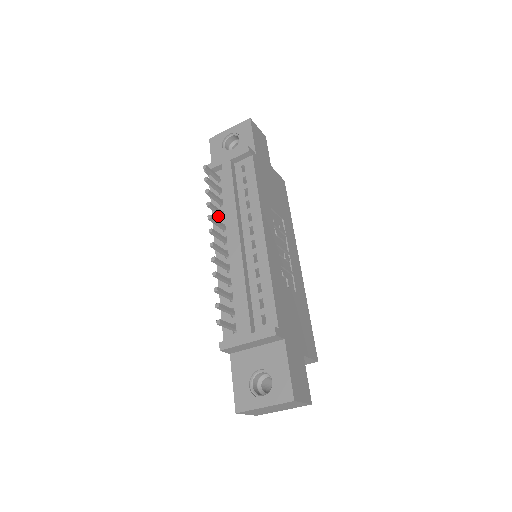
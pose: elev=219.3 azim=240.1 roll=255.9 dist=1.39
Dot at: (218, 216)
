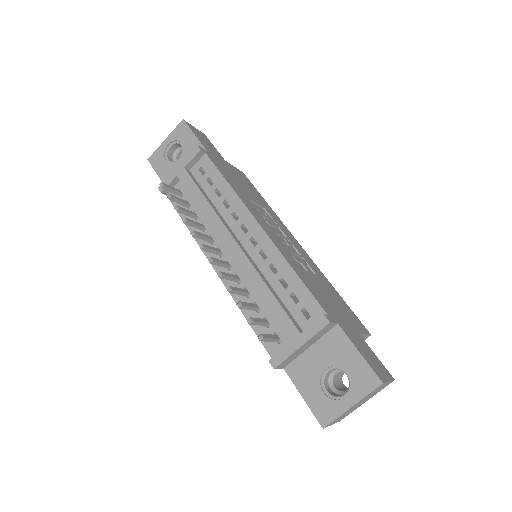
Dot at: (198, 231)
